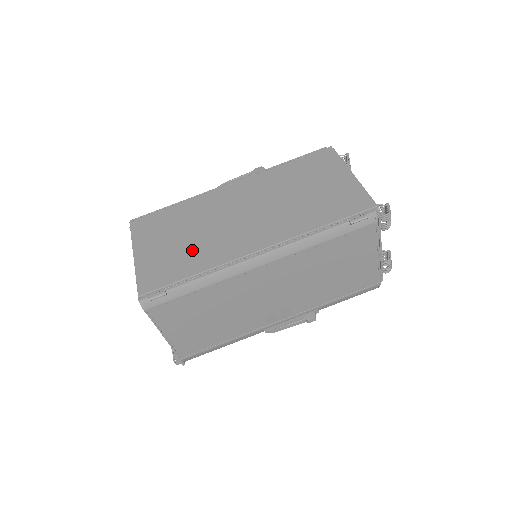
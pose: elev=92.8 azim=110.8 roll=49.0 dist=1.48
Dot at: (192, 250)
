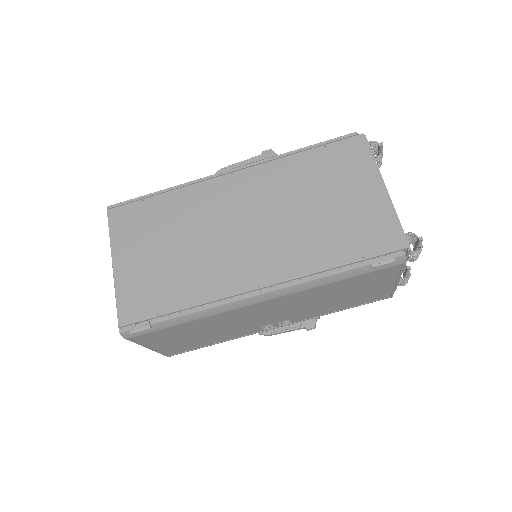
Dot at: (181, 270)
